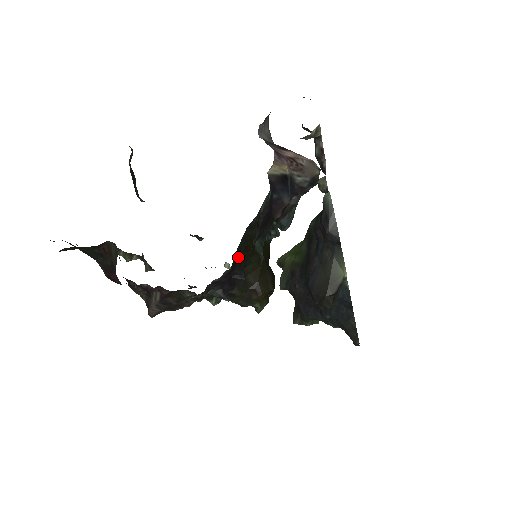
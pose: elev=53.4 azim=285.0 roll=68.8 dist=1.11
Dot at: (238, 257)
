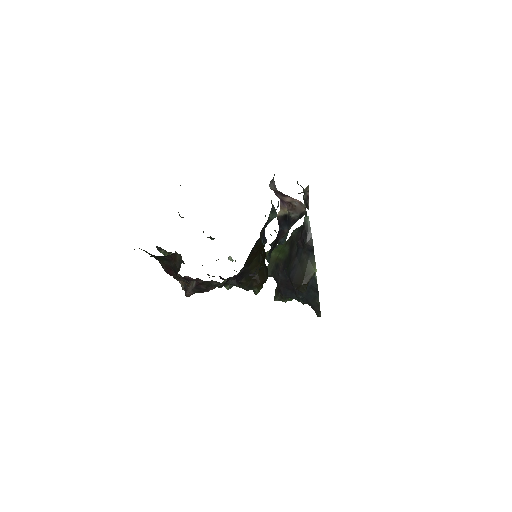
Dot at: (247, 259)
